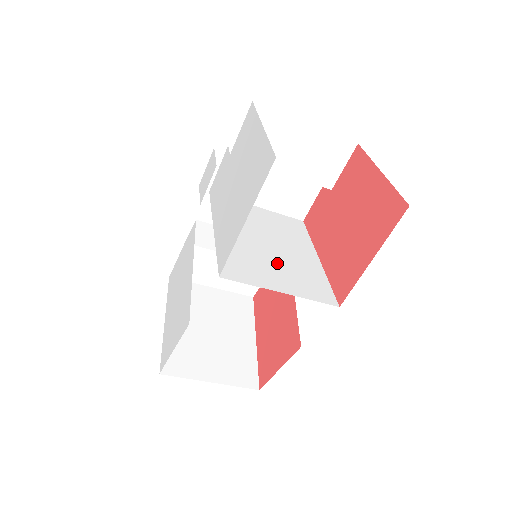
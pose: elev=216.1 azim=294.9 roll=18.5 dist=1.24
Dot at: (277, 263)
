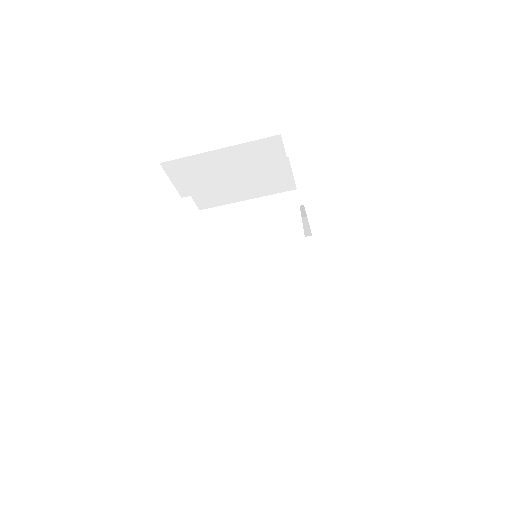
Dot at: (258, 279)
